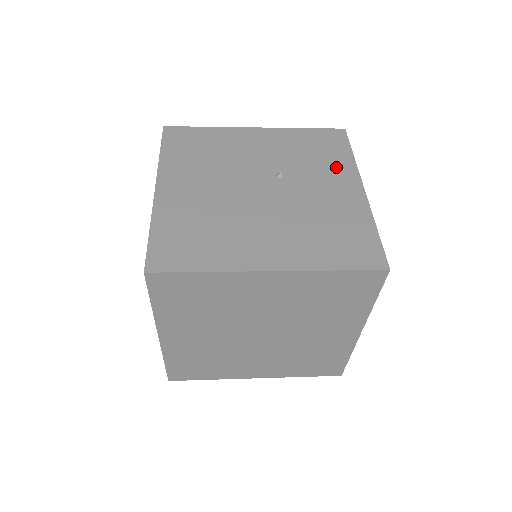
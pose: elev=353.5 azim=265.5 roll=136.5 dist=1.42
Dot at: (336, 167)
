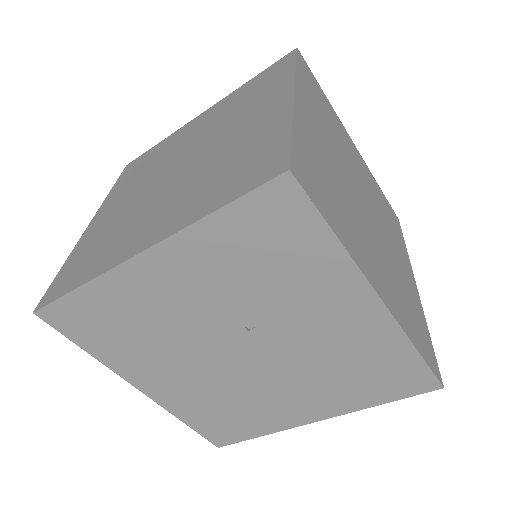
Dot at: occluded
